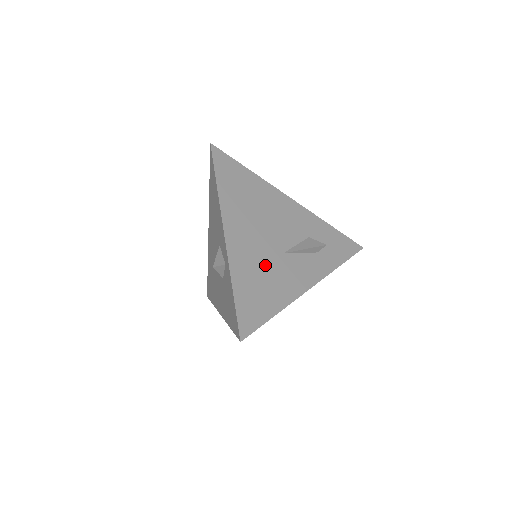
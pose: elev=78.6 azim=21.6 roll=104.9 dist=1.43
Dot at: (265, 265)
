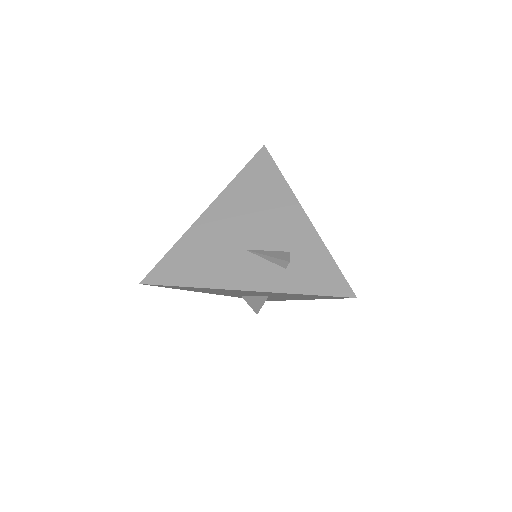
Dot at: (217, 248)
